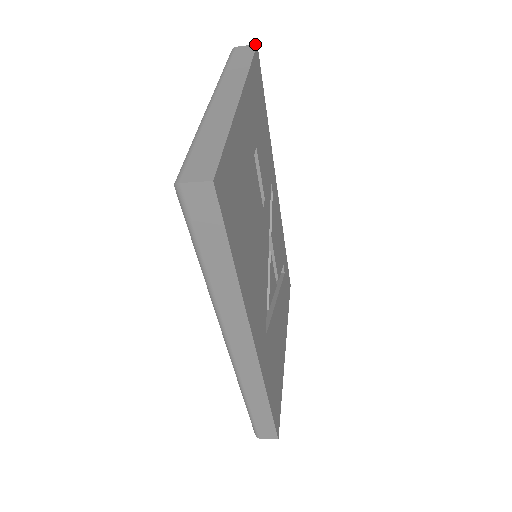
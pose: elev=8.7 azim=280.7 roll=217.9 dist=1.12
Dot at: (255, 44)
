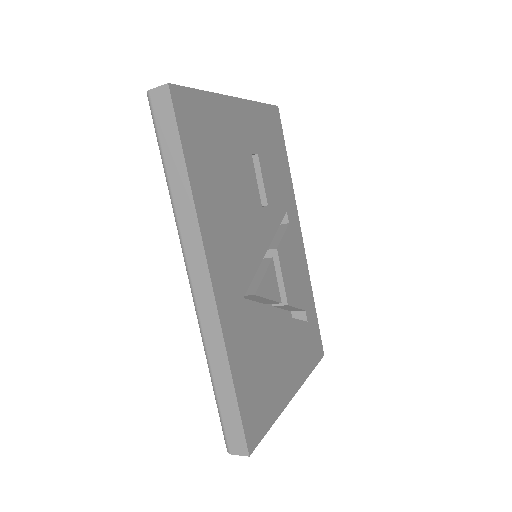
Dot at: (277, 106)
